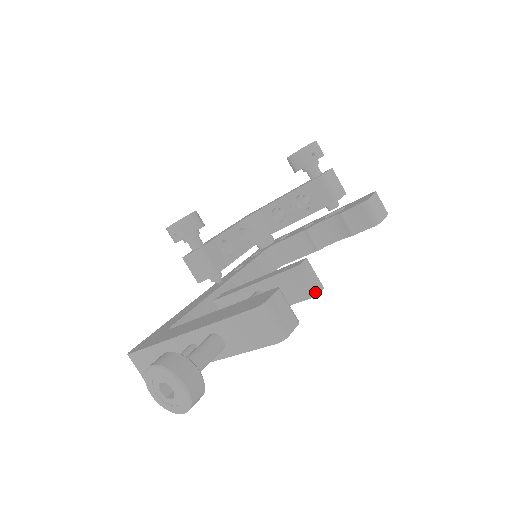
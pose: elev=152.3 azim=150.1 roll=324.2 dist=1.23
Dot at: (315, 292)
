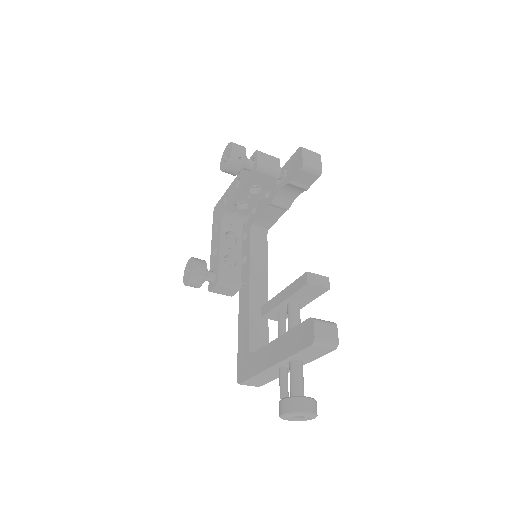
Dot at: (327, 288)
